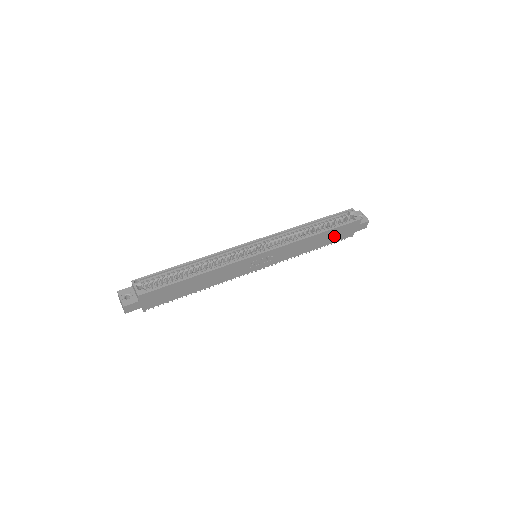
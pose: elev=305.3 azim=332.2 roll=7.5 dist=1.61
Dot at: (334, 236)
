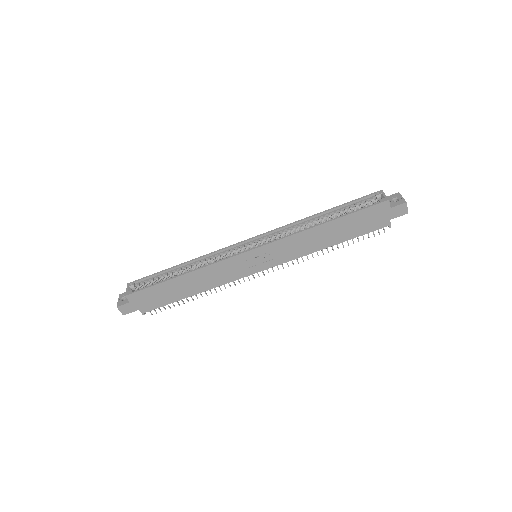
Dot at: (355, 226)
